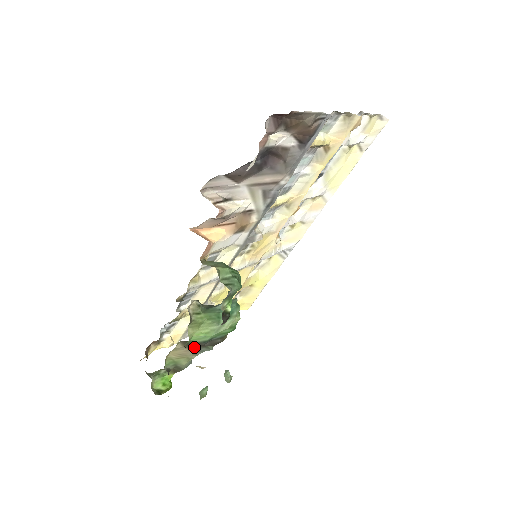
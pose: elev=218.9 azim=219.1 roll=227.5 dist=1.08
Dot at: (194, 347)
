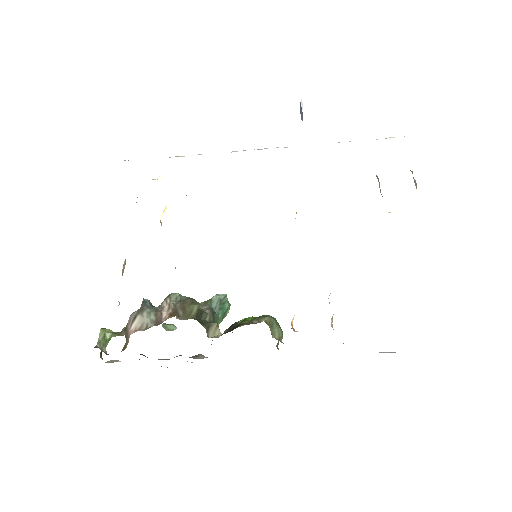
Dot at: occluded
